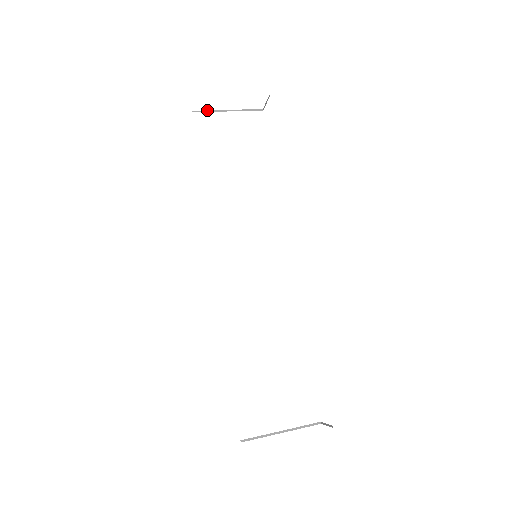
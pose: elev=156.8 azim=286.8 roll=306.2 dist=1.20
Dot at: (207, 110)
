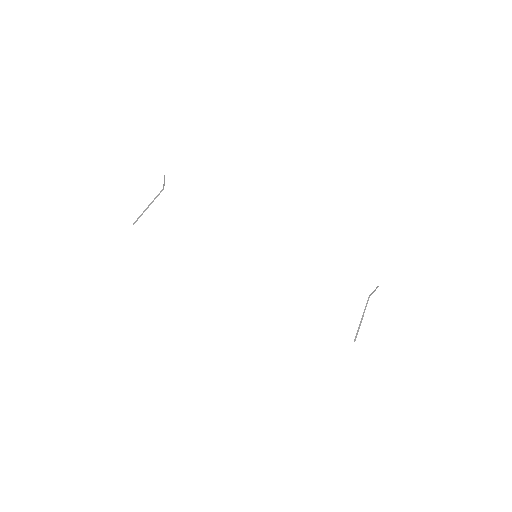
Dot at: (139, 216)
